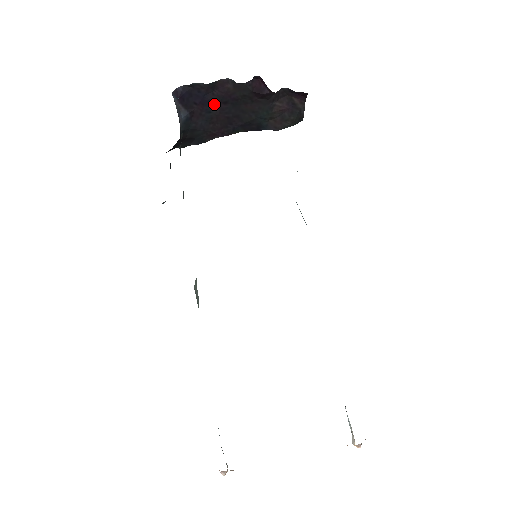
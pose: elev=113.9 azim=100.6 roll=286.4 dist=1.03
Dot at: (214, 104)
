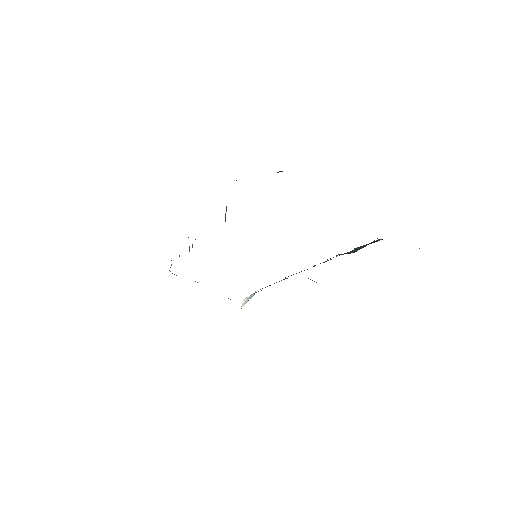
Dot at: occluded
